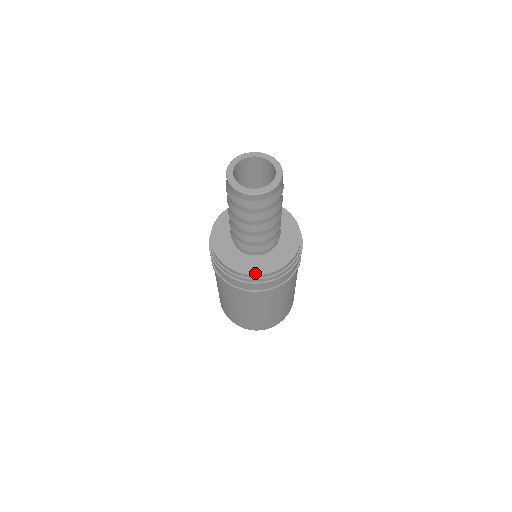
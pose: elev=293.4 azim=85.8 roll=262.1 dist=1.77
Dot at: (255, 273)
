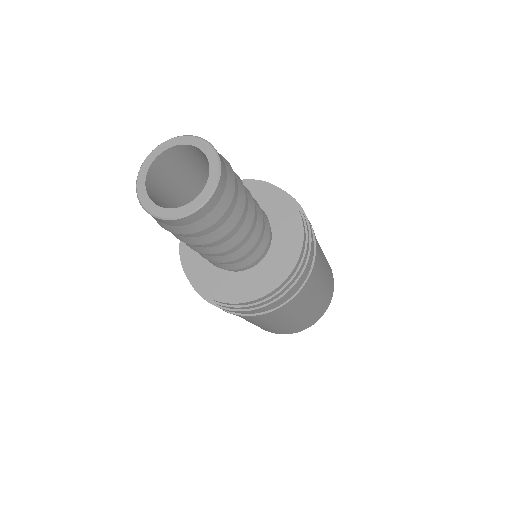
Dot at: (216, 297)
